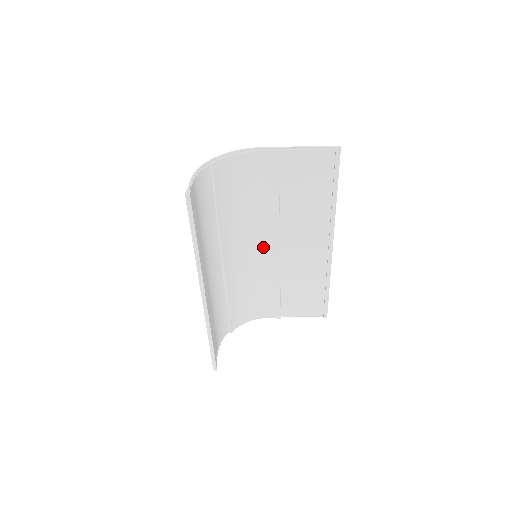
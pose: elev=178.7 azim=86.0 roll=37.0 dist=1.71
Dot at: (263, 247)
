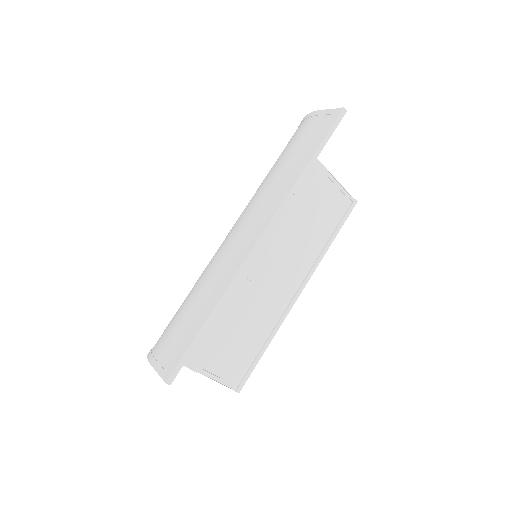
Dot at: occluded
